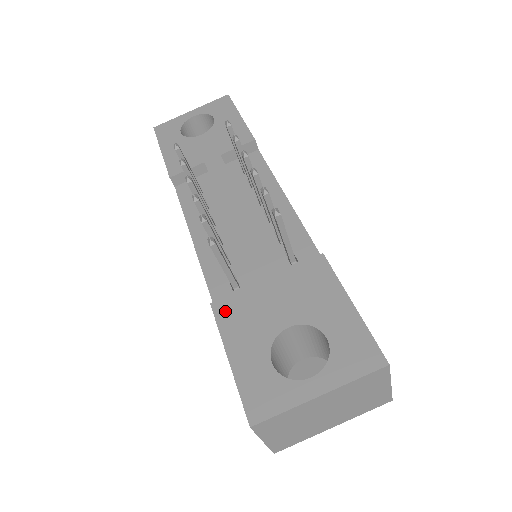
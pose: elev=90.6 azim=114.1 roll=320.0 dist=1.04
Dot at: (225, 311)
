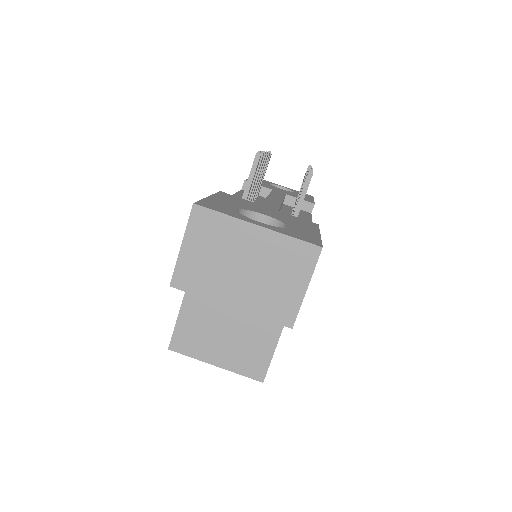
Dot at: (227, 195)
